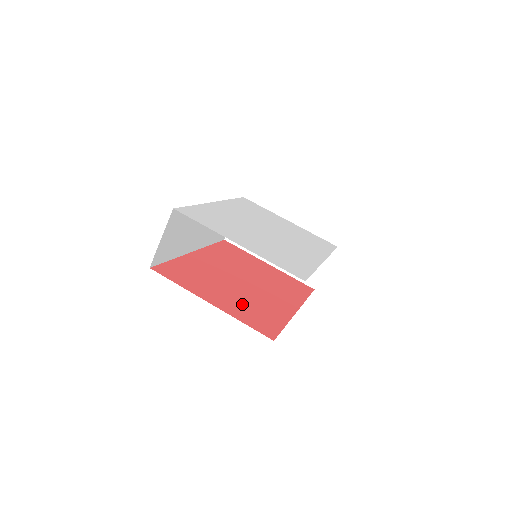
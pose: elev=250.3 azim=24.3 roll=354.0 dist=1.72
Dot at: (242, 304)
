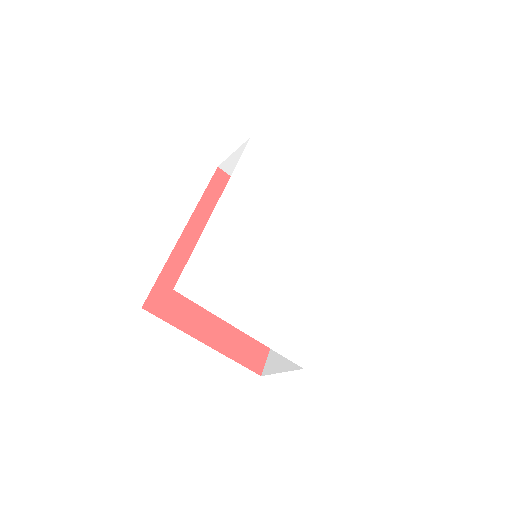
Dot at: occluded
